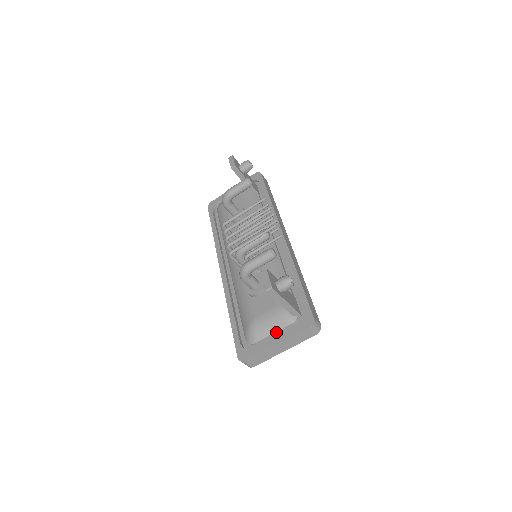
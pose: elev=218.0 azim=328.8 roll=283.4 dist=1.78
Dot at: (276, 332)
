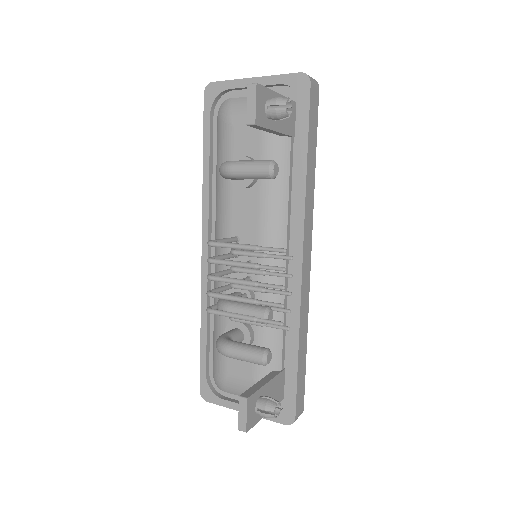
Dot at: occluded
